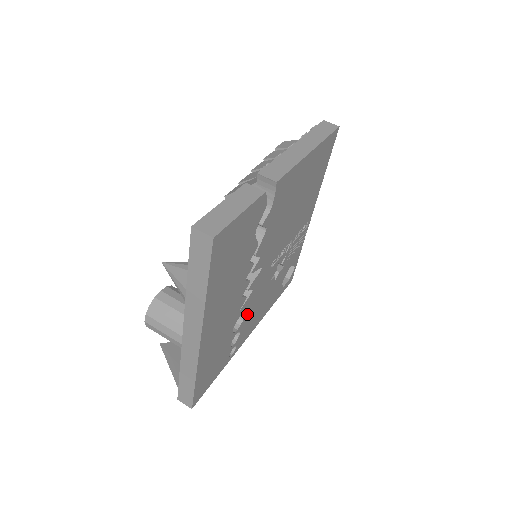
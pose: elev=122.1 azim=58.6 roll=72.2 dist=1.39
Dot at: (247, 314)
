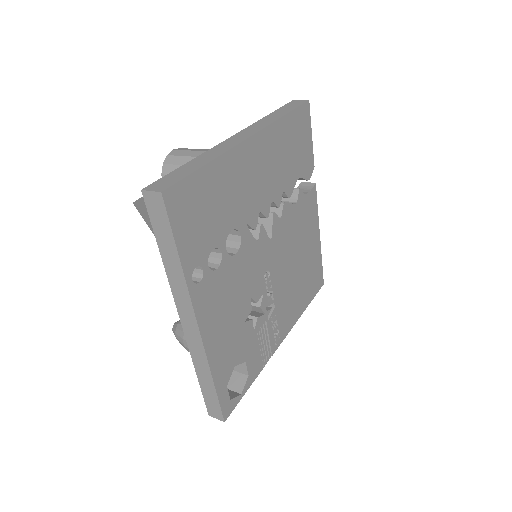
Dot at: (234, 264)
